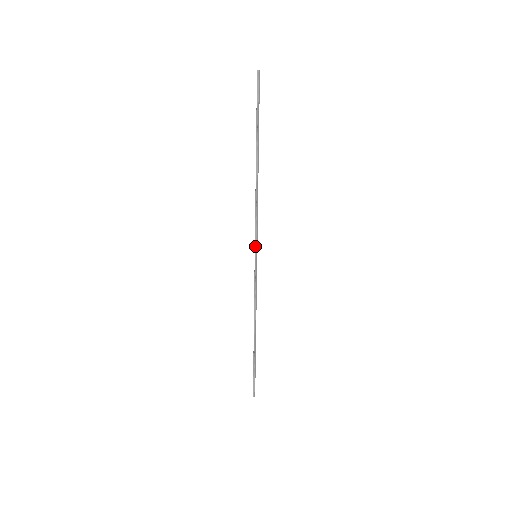
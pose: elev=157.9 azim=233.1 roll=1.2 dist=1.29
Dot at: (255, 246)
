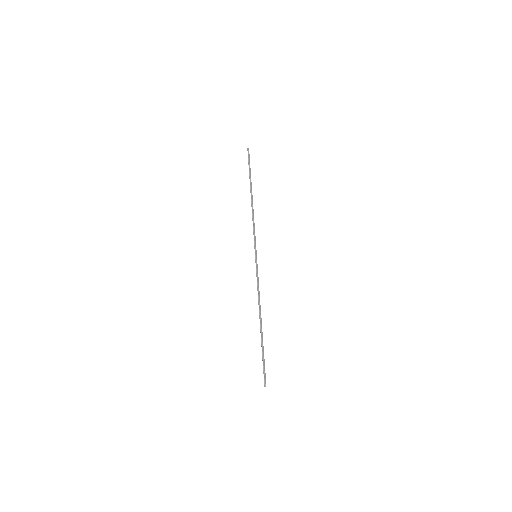
Dot at: (255, 249)
